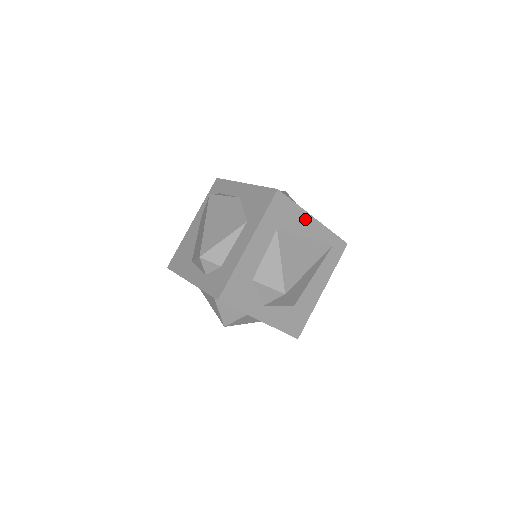
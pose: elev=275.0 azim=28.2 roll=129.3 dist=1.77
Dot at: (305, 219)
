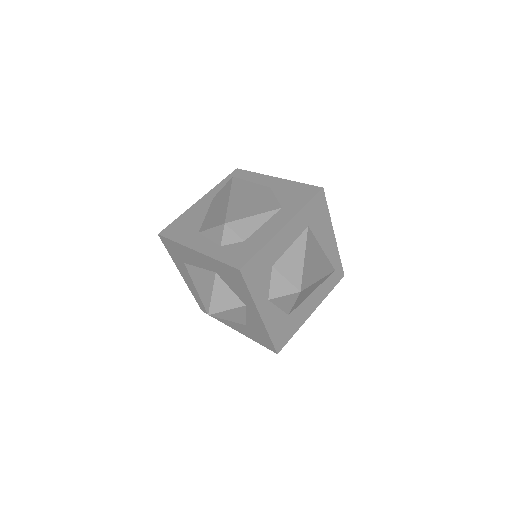
Dot at: (328, 230)
